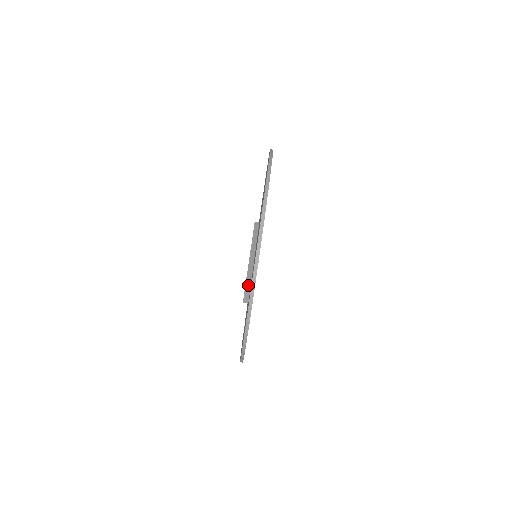
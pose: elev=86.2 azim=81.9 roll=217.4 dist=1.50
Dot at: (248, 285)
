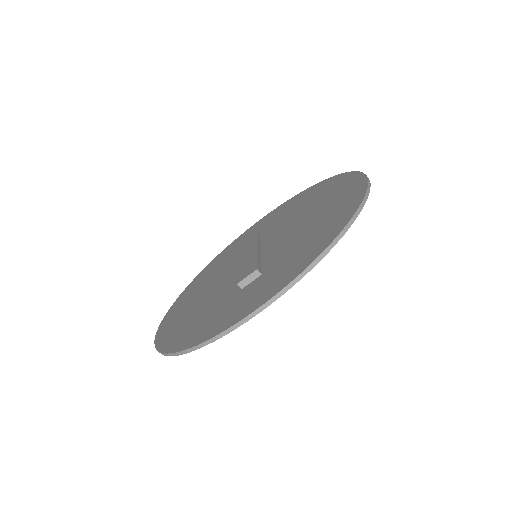
Dot at: (260, 268)
